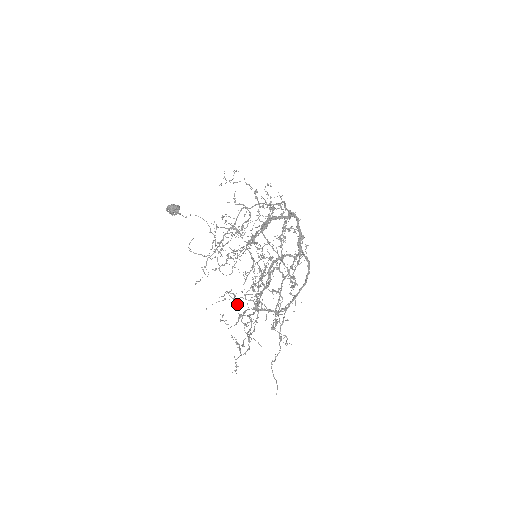
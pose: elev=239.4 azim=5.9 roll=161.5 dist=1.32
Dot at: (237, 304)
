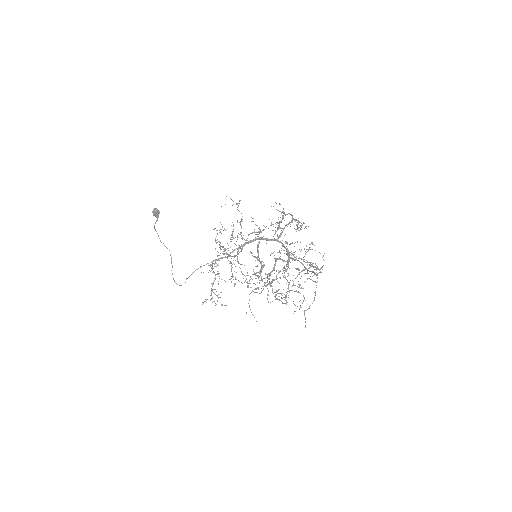
Dot at: occluded
